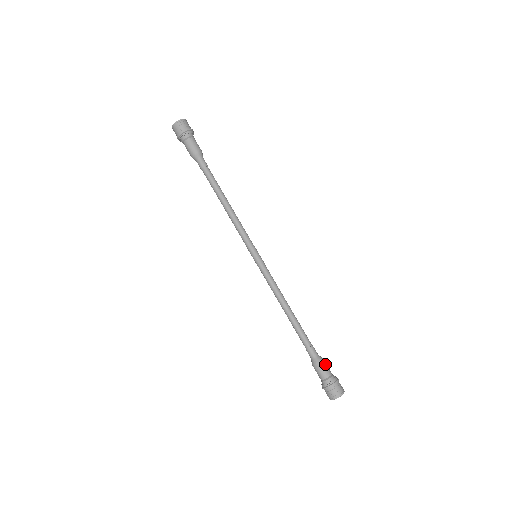
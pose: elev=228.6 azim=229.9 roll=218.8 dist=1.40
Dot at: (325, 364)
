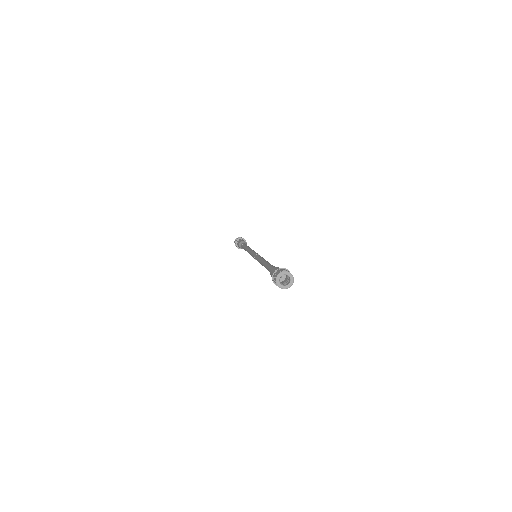
Dot at: occluded
